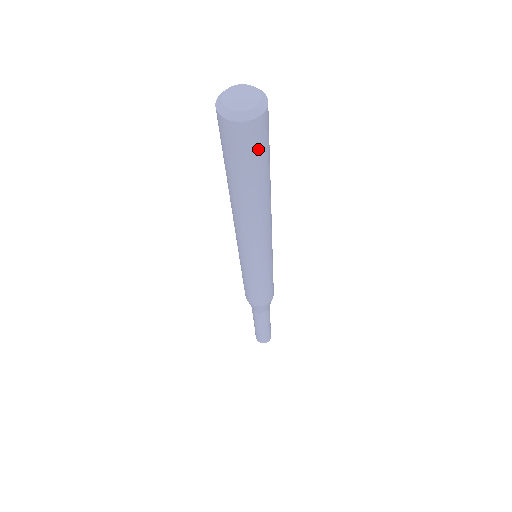
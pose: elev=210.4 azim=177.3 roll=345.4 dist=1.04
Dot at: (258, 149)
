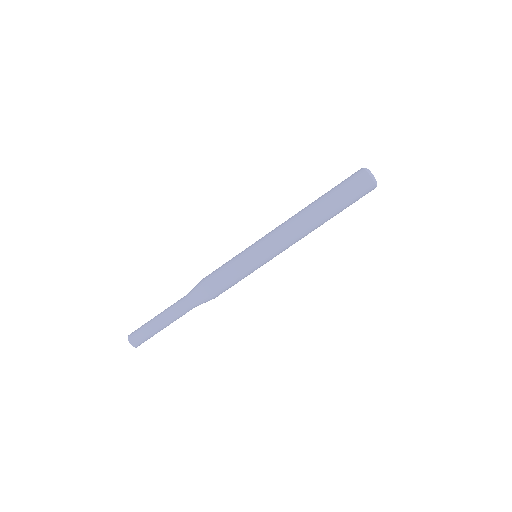
Dot at: (359, 198)
